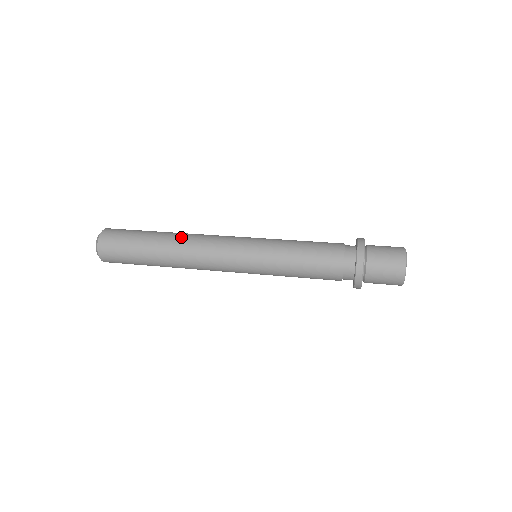
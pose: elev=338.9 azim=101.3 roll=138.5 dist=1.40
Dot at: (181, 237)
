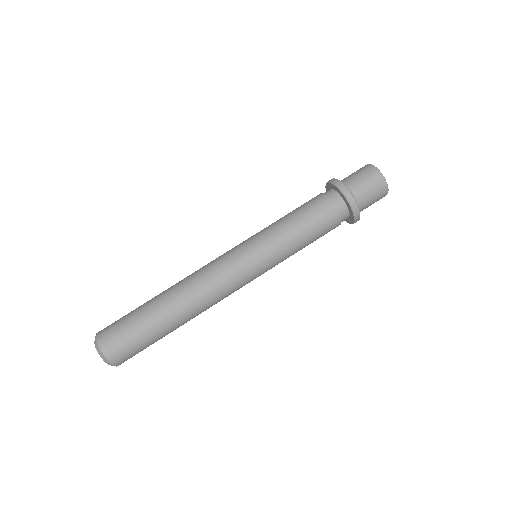
Dot at: (190, 304)
